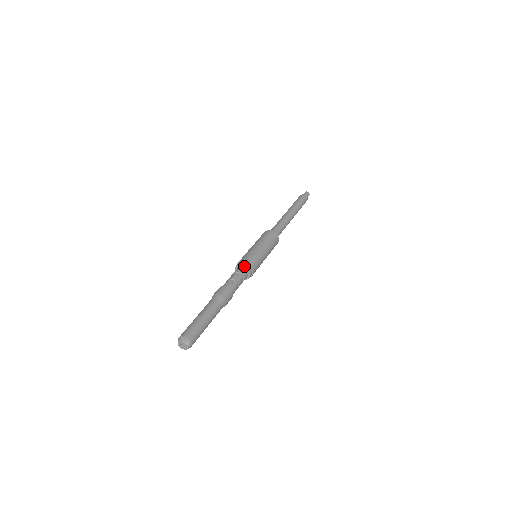
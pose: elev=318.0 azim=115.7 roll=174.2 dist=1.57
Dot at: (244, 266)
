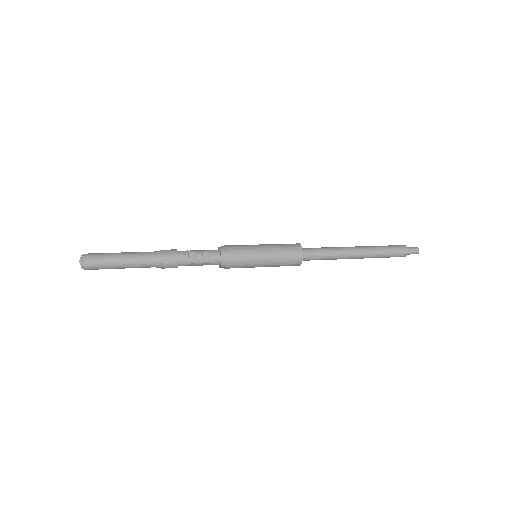
Dot at: (221, 255)
